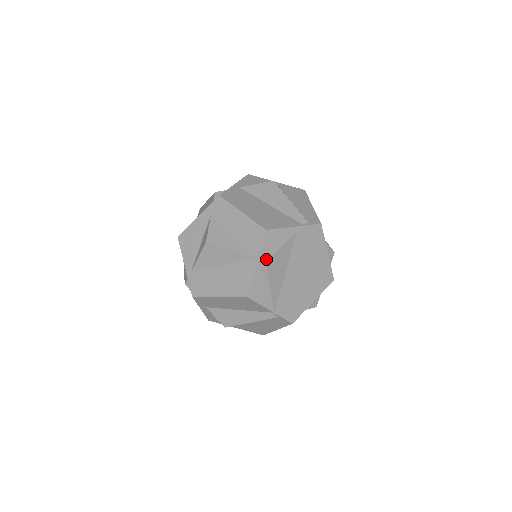
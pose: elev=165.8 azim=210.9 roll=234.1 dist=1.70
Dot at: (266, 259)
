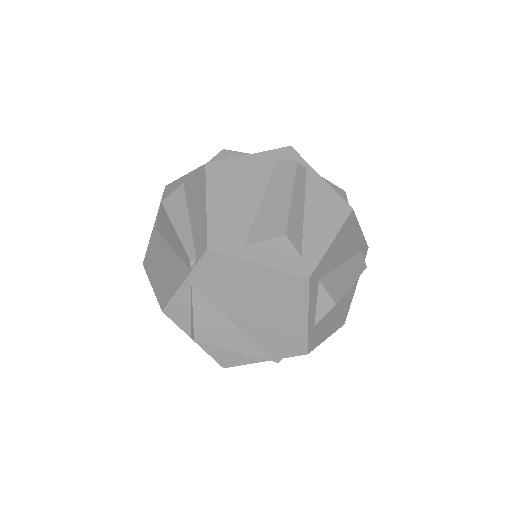
Dot at: (193, 336)
